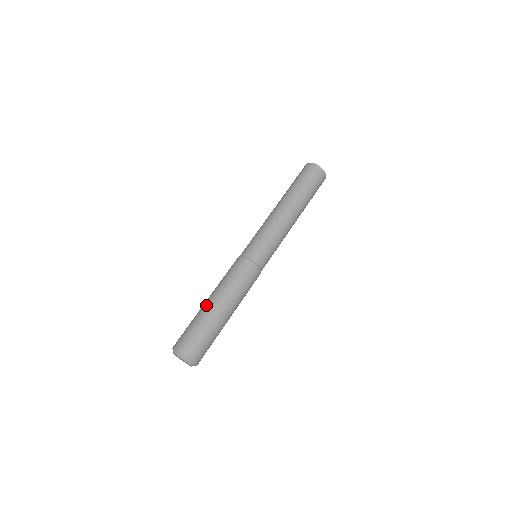
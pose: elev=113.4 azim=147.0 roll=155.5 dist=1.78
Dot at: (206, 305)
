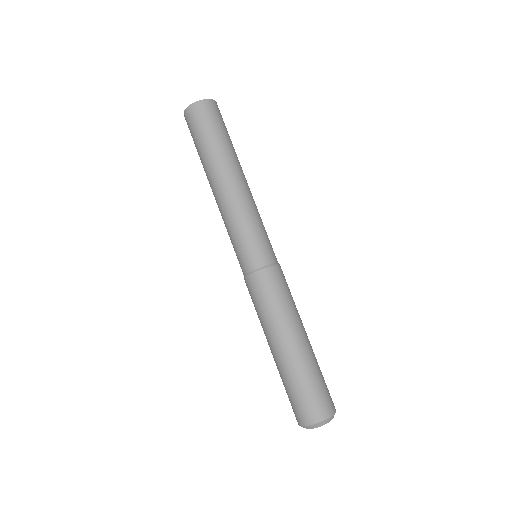
Dot at: (290, 353)
